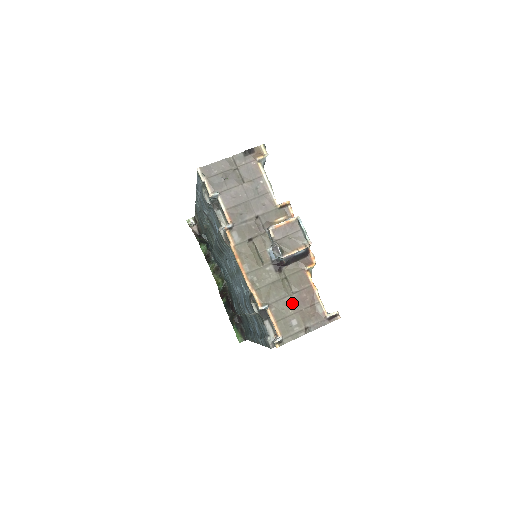
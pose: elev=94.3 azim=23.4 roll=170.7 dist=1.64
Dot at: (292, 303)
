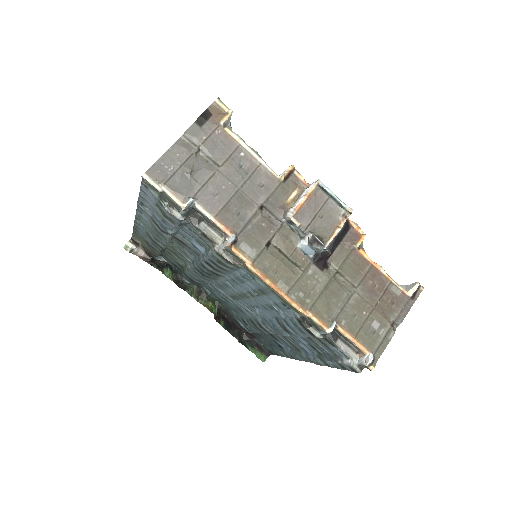
Dot at: (361, 301)
